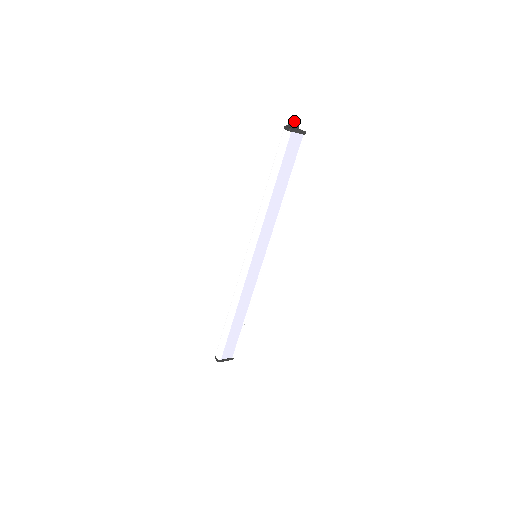
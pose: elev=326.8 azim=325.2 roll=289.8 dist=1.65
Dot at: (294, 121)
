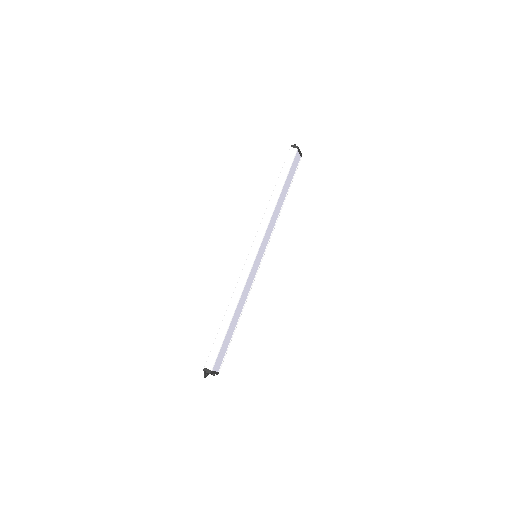
Dot at: occluded
